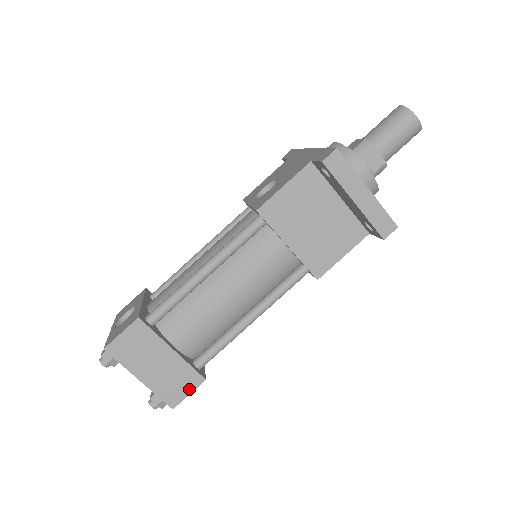
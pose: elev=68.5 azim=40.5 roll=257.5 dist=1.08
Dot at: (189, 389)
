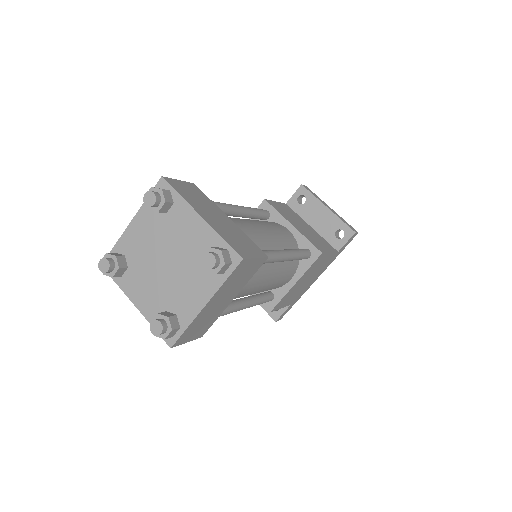
Dot at: (254, 254)
